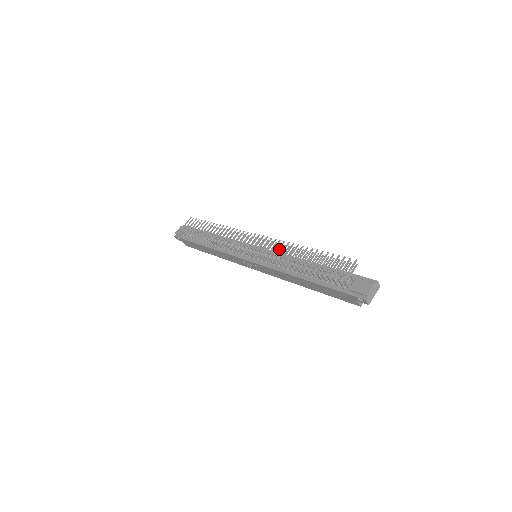
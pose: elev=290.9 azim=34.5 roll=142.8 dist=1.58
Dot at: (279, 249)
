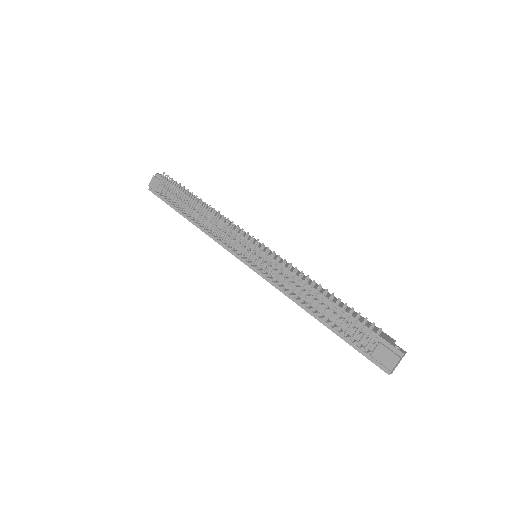
Dot at: (285, 274)
